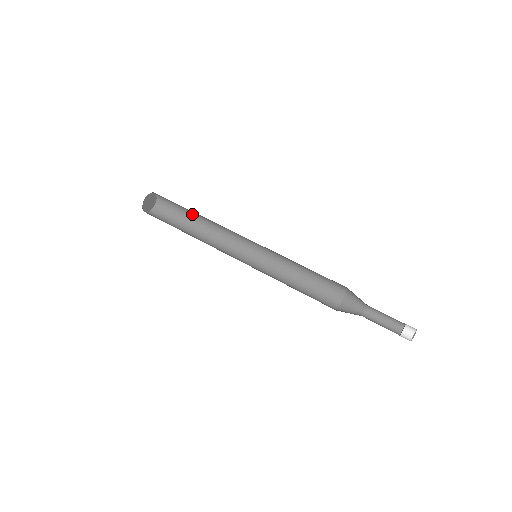
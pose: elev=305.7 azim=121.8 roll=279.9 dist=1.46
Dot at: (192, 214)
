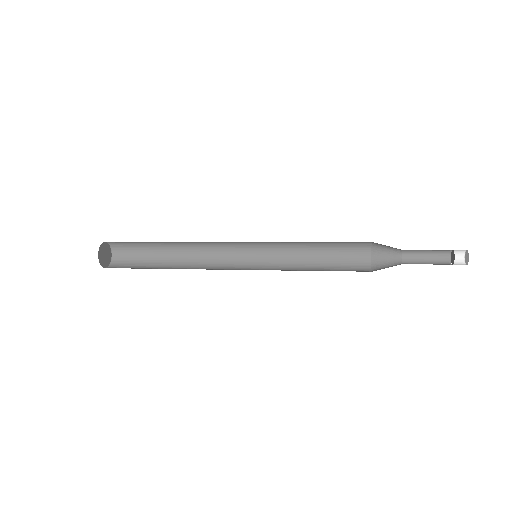
Dot at: (162, 253)
